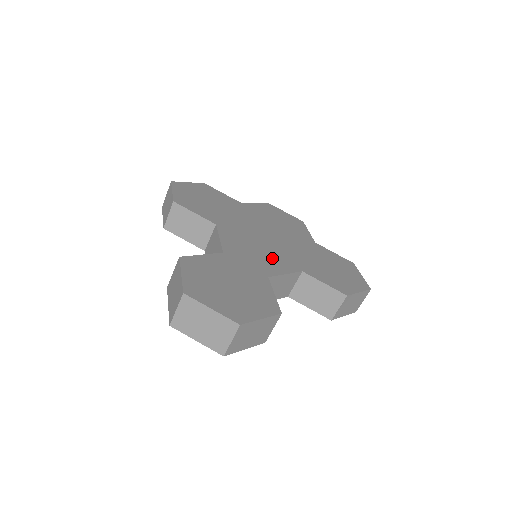
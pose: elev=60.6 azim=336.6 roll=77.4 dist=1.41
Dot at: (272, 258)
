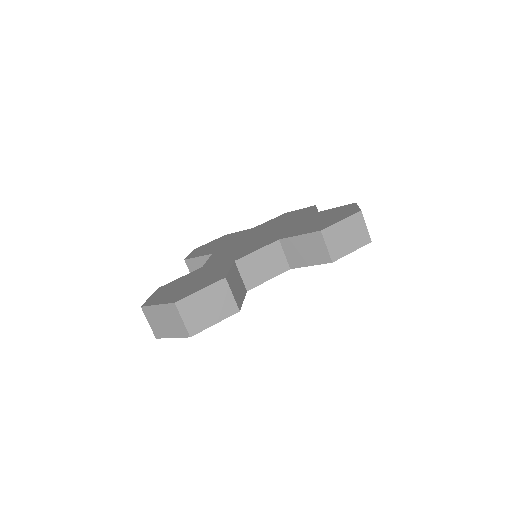
Dot at: (251, 247)
